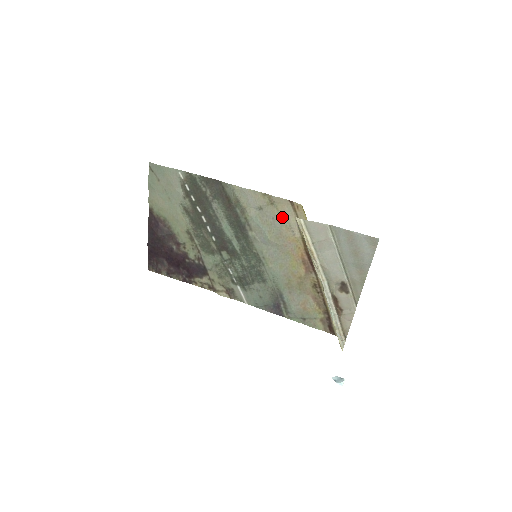
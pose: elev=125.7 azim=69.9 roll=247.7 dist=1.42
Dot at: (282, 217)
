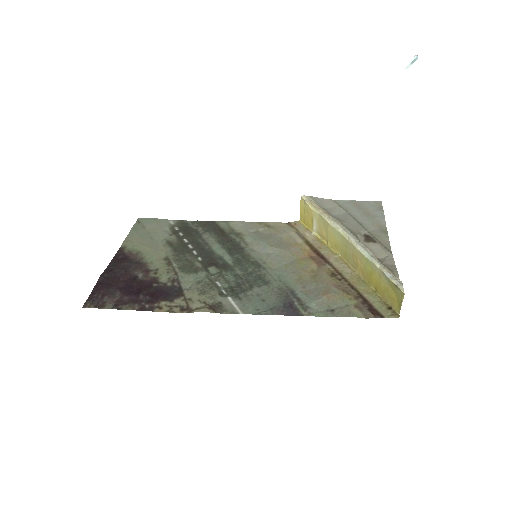
Dot at: (281, 232)
